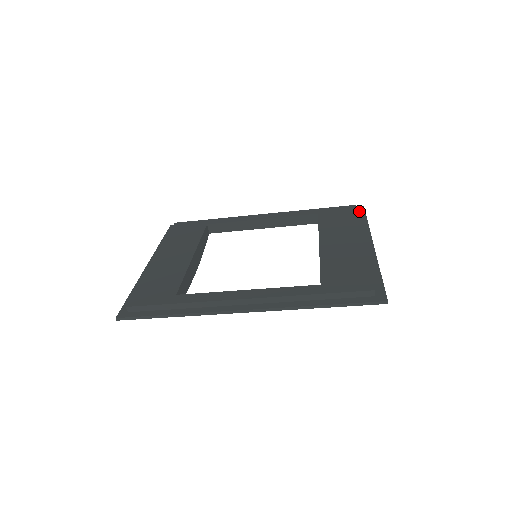
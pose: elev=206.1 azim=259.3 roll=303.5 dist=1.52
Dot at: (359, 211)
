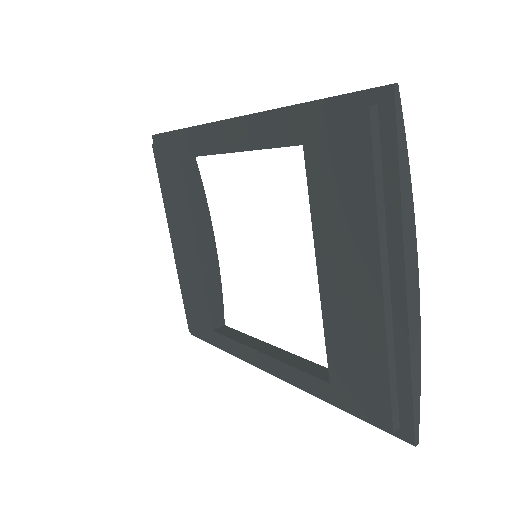
Dot at: (382, 117)
